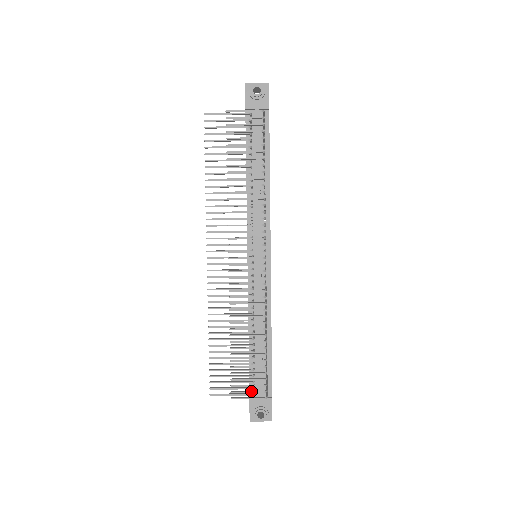
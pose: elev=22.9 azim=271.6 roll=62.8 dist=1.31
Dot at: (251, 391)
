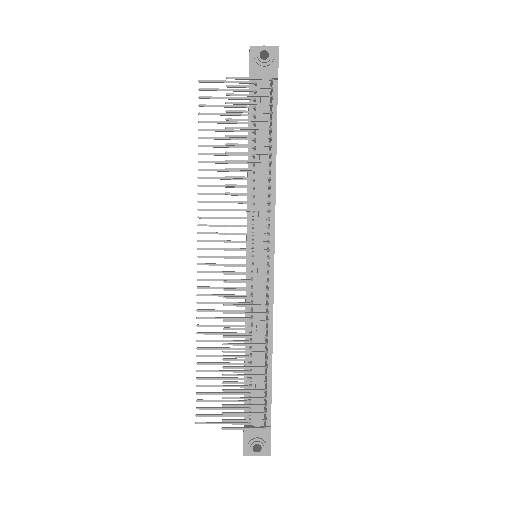
Dot at: (247, 420)
